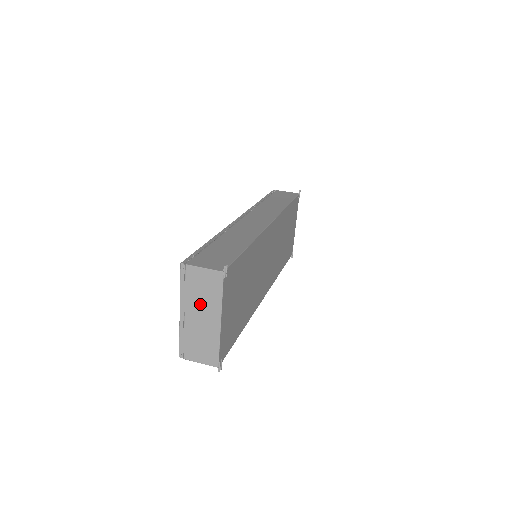
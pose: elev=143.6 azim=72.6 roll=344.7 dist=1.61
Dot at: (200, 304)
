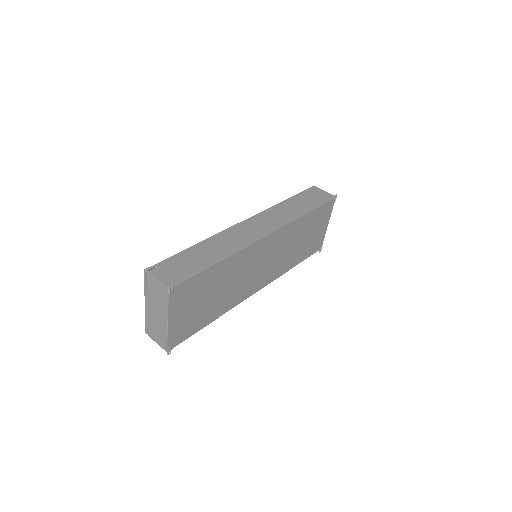
Dot at: (156, 304)
